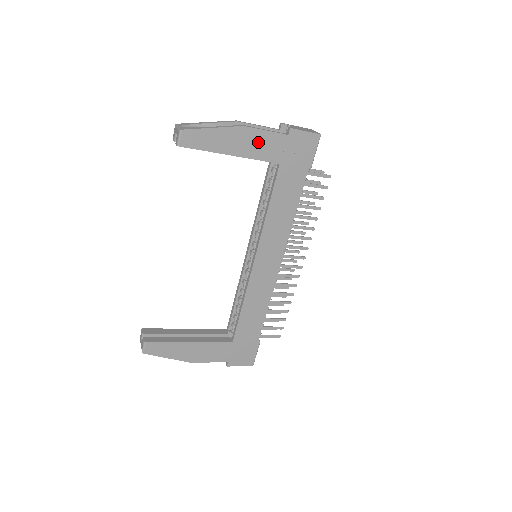
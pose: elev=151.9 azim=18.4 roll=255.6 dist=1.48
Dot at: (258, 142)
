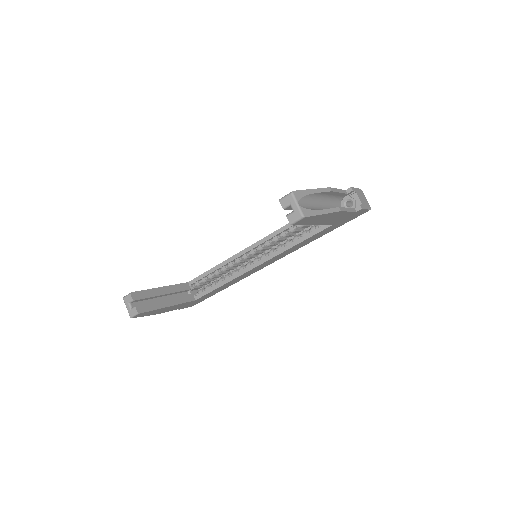
Dot at: (337, 217)
